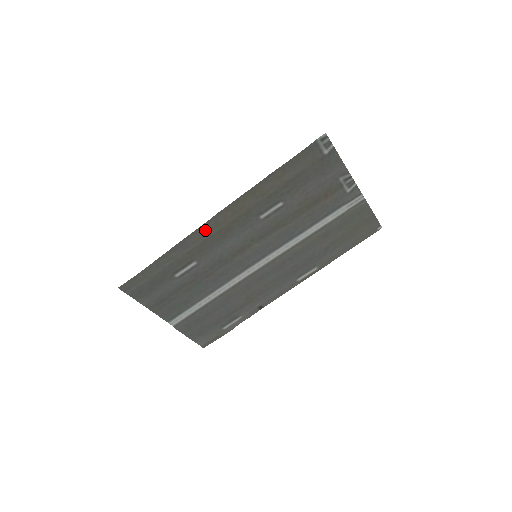
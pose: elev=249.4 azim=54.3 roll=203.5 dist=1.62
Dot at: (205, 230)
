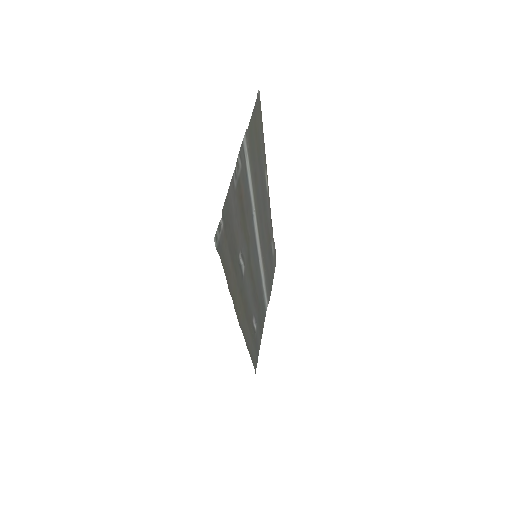
Dot at: (244, 329)
